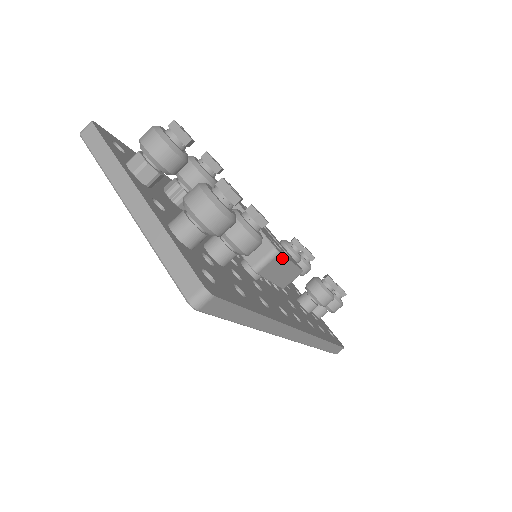
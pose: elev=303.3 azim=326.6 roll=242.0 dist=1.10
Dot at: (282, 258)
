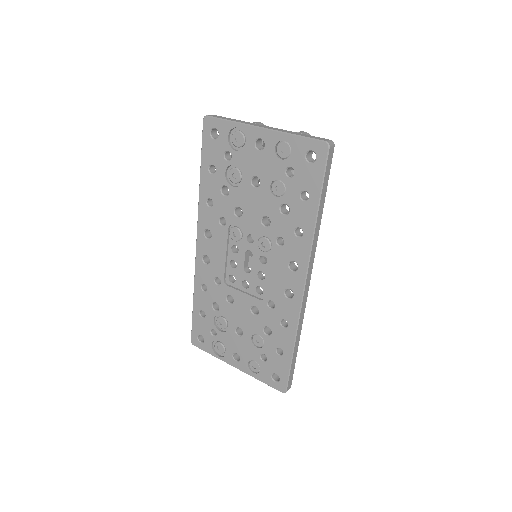
Dot at: occluded
